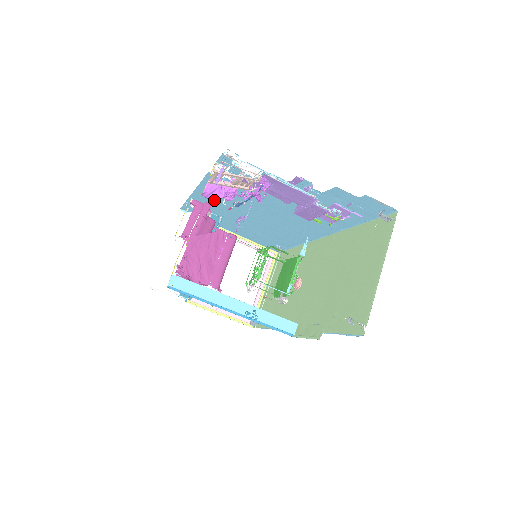
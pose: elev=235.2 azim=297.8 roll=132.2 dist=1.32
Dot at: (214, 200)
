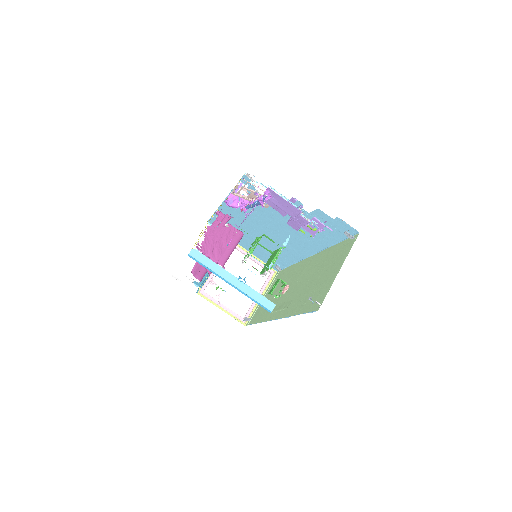
Dot at: (232, 202)
